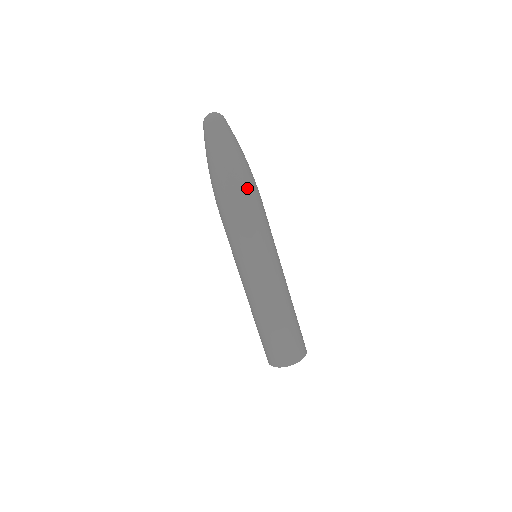
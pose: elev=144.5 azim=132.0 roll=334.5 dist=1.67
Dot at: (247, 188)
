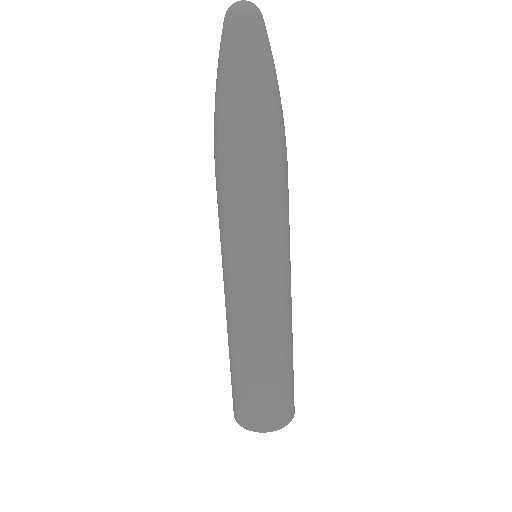
Dot at: (274, 143)
